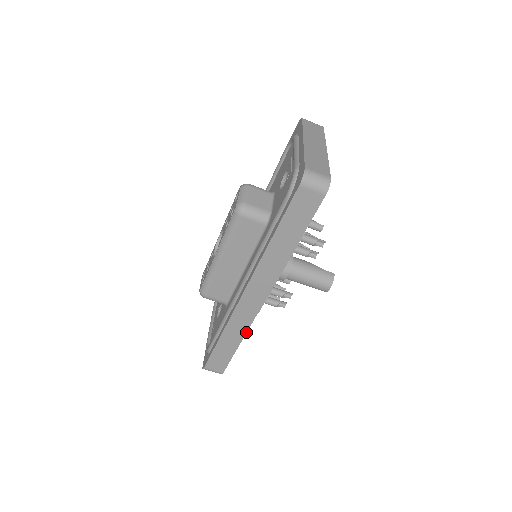
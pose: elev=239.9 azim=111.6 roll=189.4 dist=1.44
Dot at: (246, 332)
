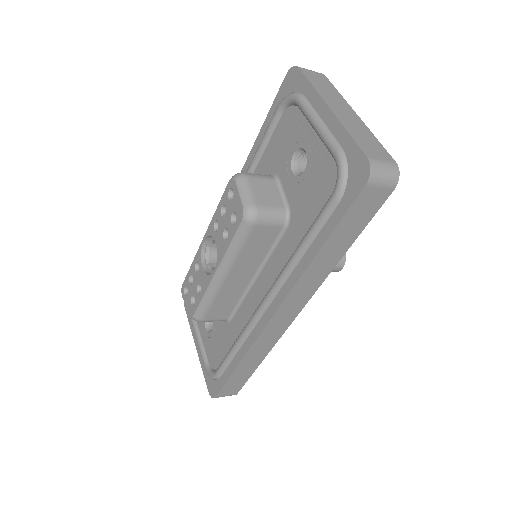
Dot at: (269, 351)
